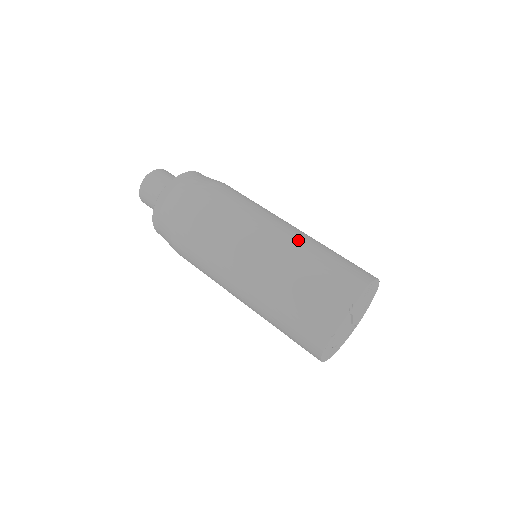
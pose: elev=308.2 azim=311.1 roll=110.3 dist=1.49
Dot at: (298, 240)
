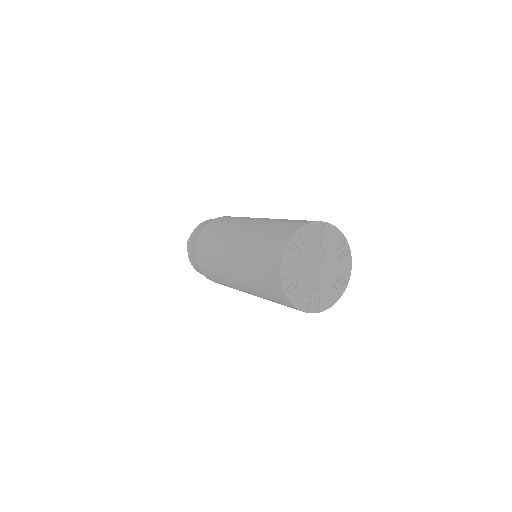
Dot at: occluded
